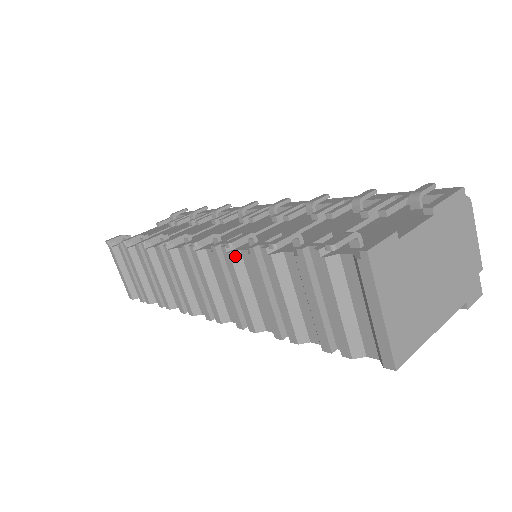
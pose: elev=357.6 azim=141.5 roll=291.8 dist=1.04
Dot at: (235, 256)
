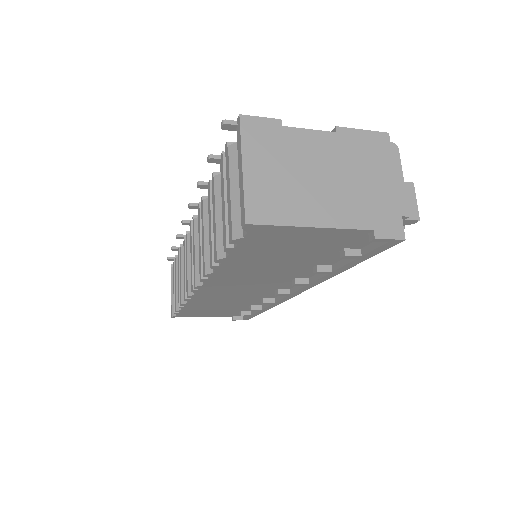
Dot at: (206, 202)
